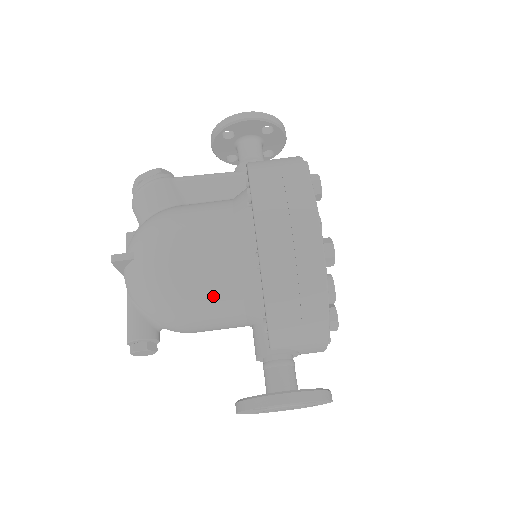
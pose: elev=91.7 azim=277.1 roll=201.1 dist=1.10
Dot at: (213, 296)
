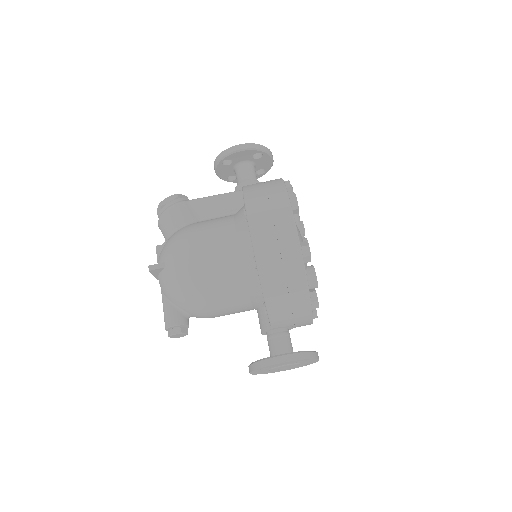
Dot at: (225, 290)
